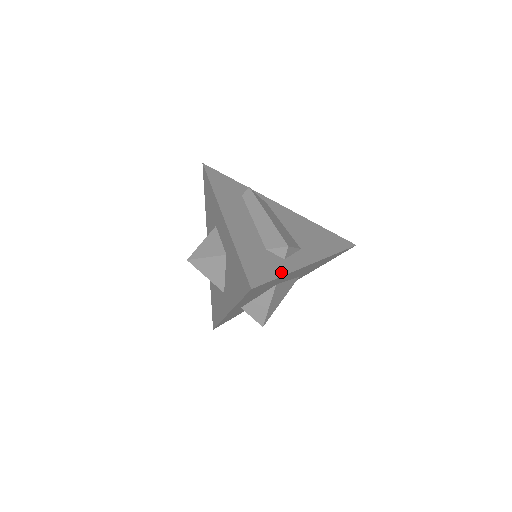
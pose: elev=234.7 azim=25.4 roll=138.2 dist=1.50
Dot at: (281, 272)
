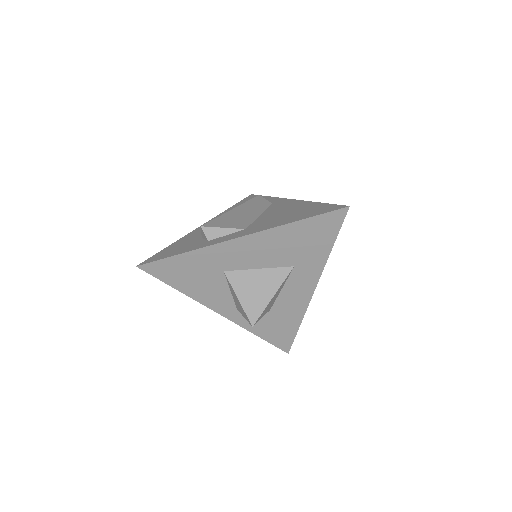
Dot at: (186, 251)
